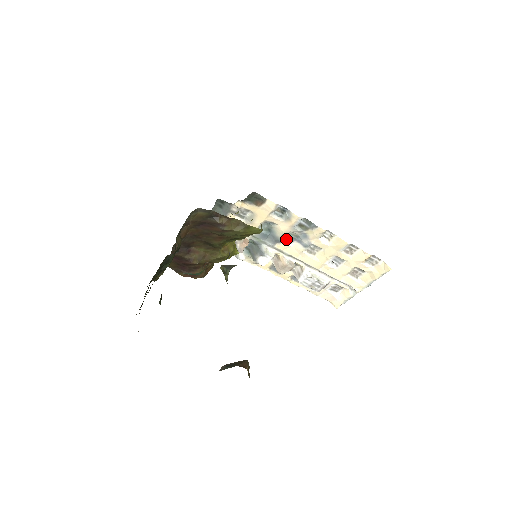
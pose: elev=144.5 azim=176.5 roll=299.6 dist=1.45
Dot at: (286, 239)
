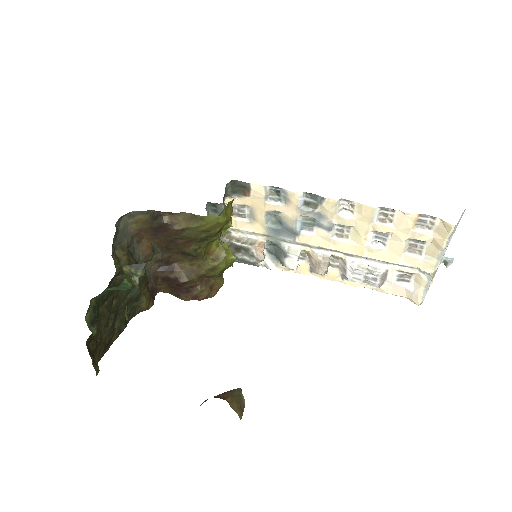
Dot at: (303, 228)
